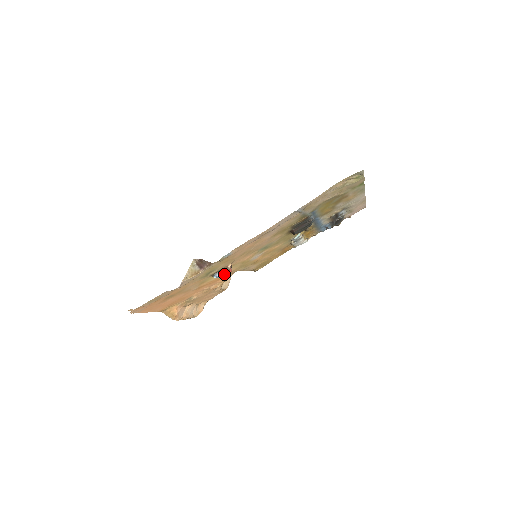
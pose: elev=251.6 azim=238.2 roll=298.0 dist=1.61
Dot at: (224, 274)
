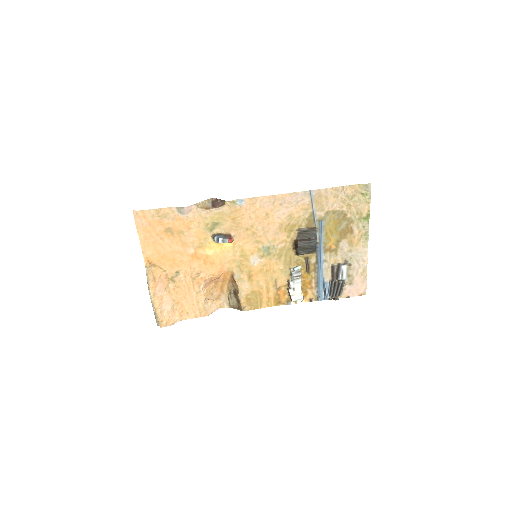
Dot at: (225, 237)
